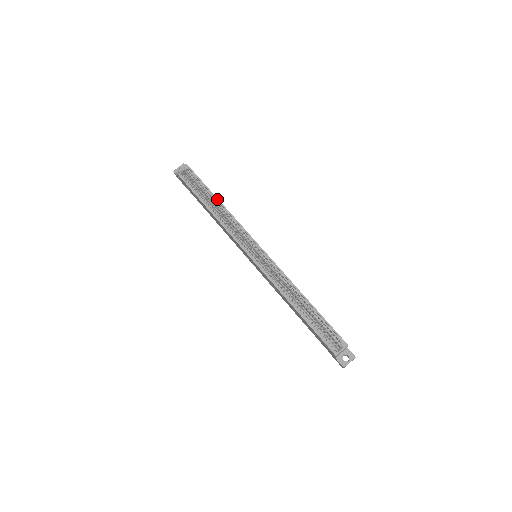
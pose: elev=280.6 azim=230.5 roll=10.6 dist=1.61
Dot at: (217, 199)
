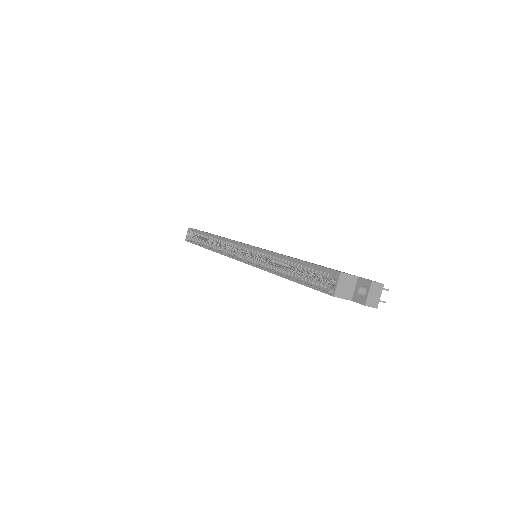
Dot at: (209, 234)
